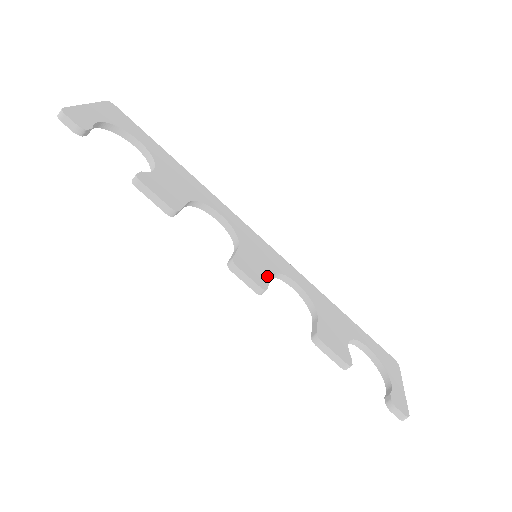
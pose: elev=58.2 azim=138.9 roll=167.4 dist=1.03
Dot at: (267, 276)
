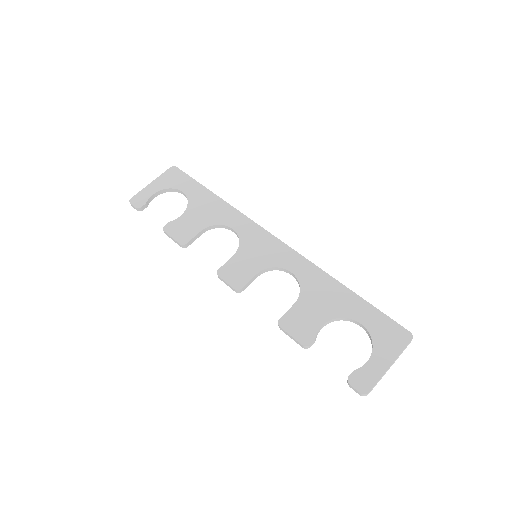
Dot at: (251, 275)
